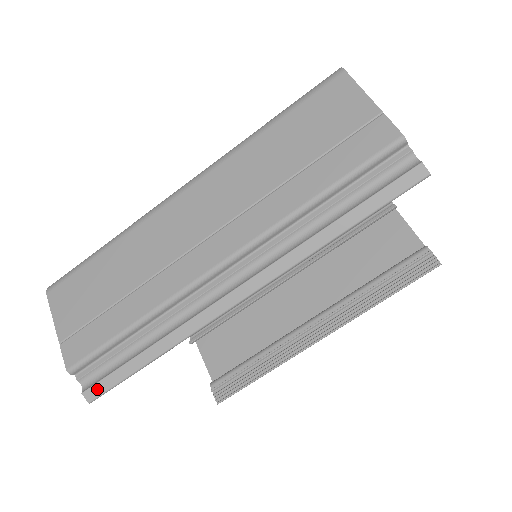
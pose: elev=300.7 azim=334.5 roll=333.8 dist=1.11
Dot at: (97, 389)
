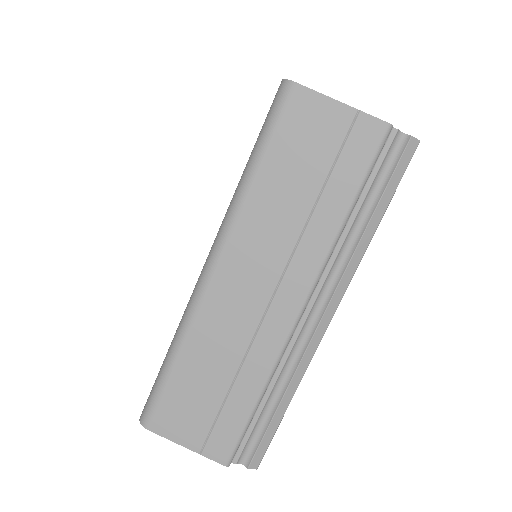
Dot at: (258, 457)
